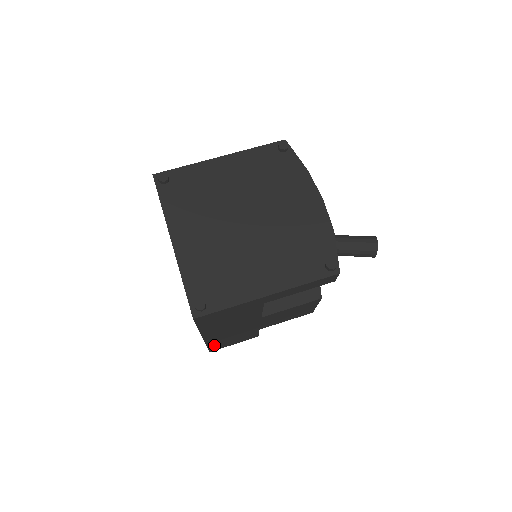
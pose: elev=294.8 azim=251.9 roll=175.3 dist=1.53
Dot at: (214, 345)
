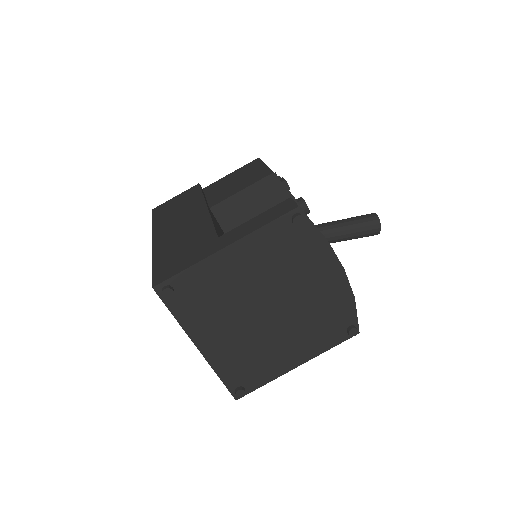
Dot at: occluded
